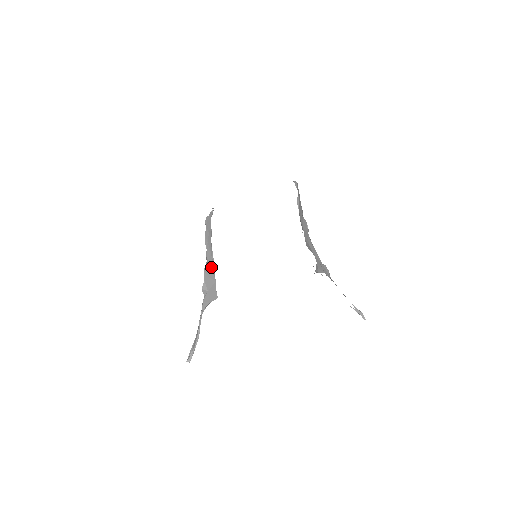
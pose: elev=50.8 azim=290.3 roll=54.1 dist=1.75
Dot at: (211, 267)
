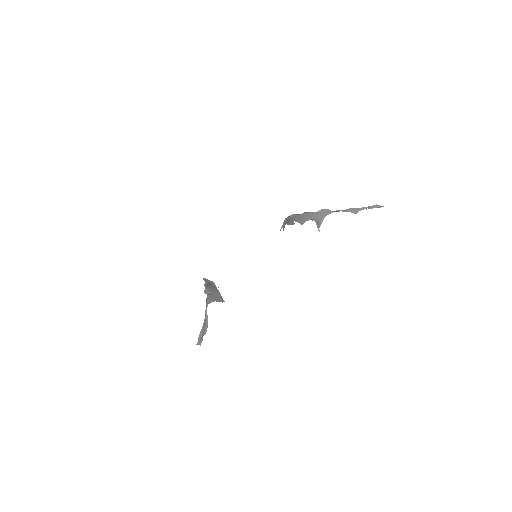
Dot at: (212, 286)
